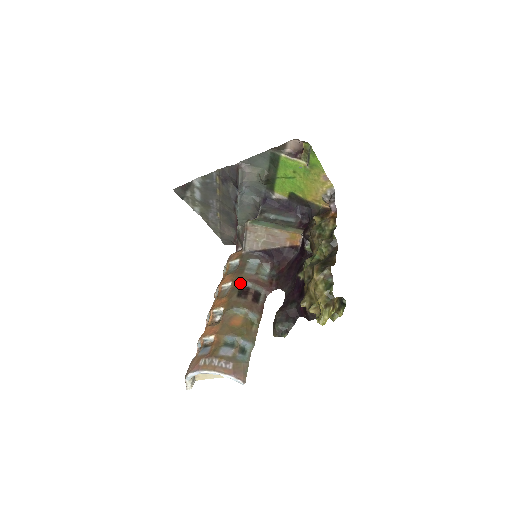
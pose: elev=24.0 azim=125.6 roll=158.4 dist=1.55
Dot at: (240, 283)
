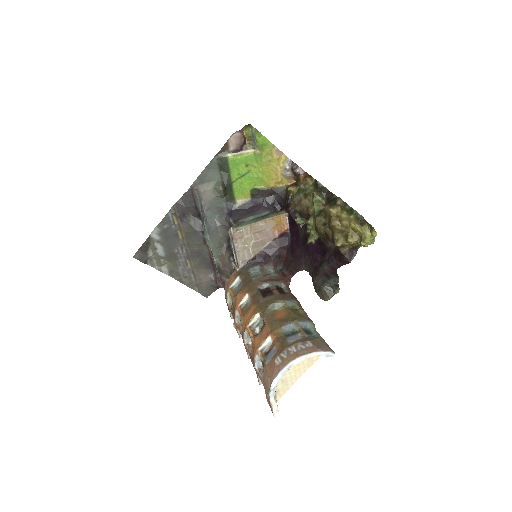
Dot at: (257, 288)
